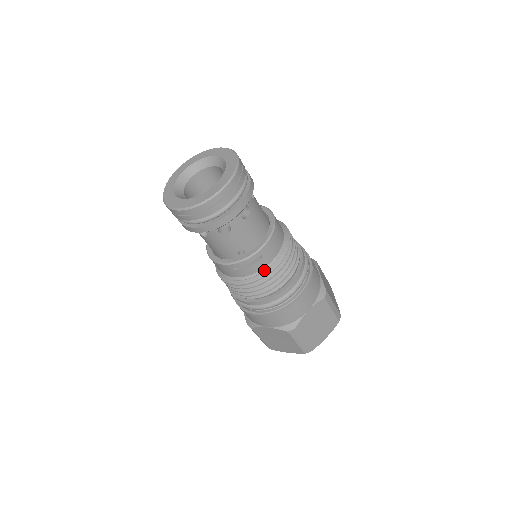
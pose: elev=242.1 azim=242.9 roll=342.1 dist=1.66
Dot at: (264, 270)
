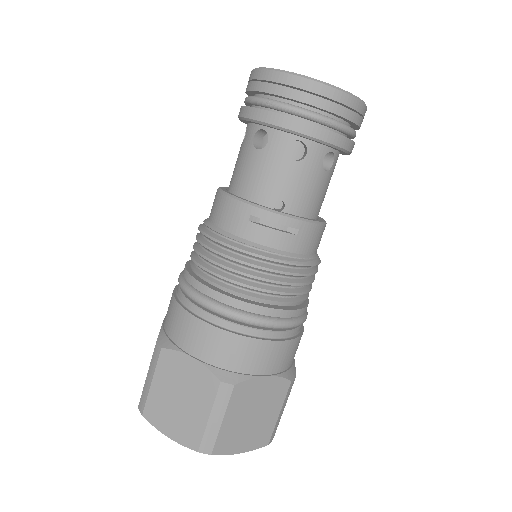
Dot at: (283, 253)
